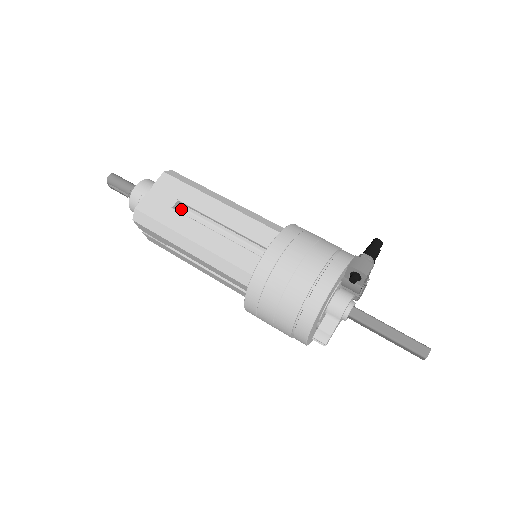
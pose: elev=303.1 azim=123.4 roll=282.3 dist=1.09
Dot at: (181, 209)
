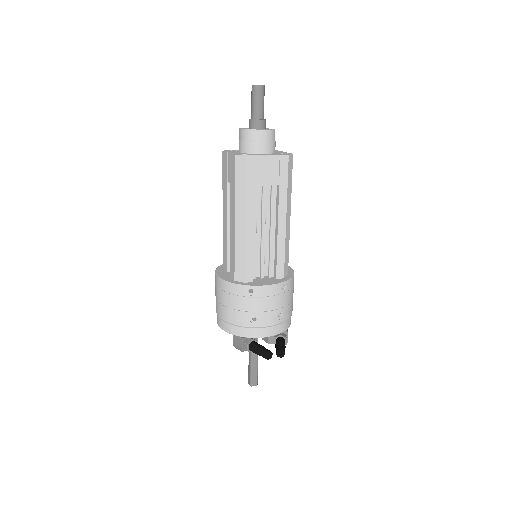
Dot at: occluded
